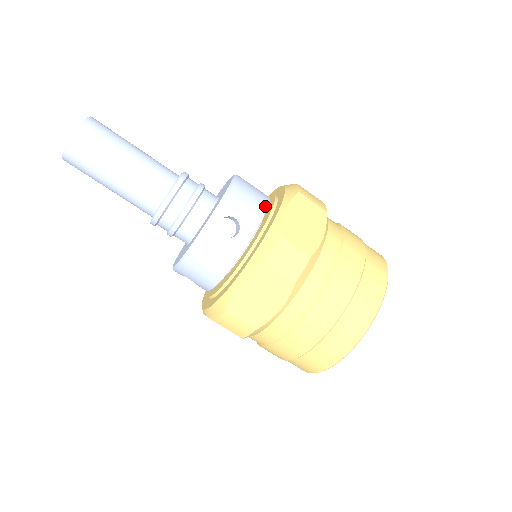
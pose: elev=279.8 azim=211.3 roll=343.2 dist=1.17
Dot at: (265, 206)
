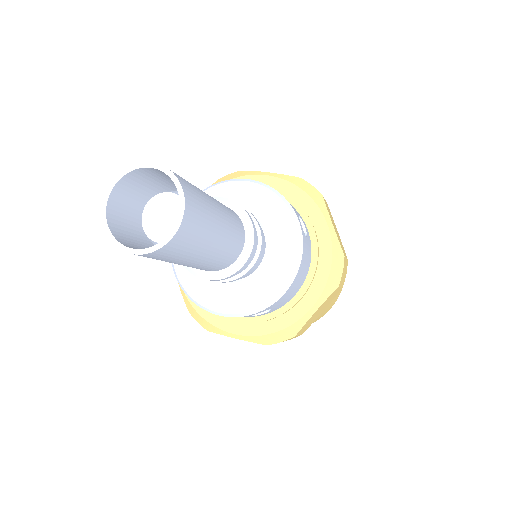
Dot at: (302, 284)
